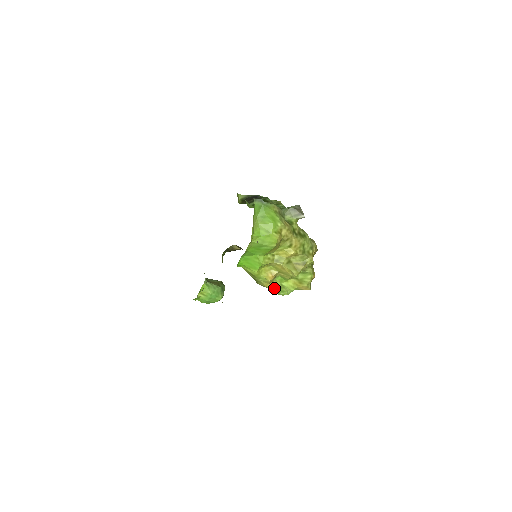
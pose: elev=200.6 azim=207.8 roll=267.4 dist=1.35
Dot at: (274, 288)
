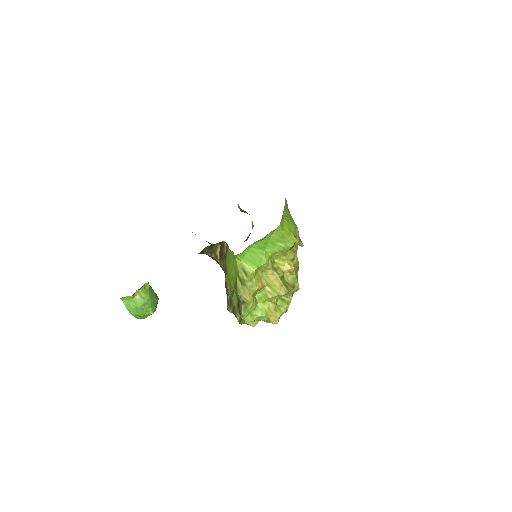
Dot at: (252, 303)
